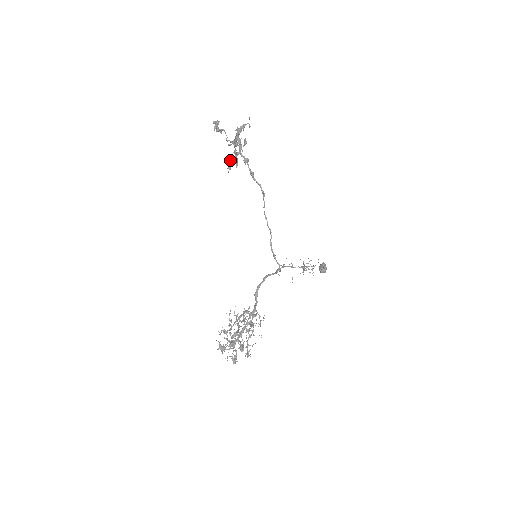
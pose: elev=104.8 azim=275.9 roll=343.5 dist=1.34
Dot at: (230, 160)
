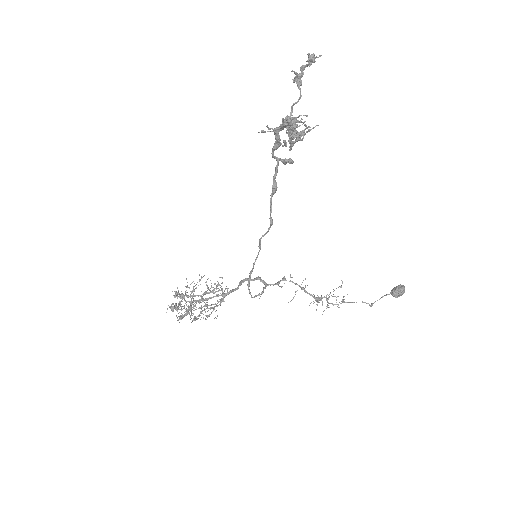
Dot at: occluded
